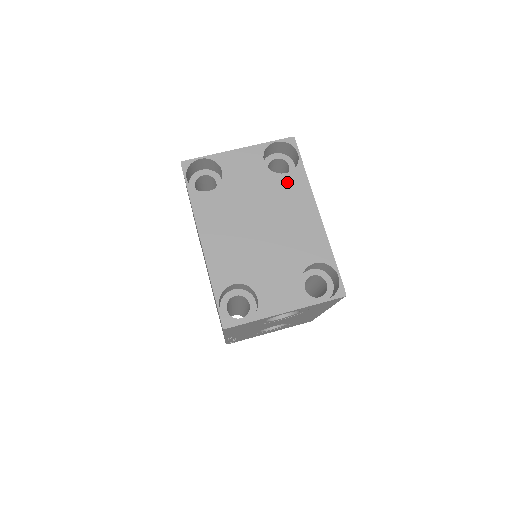
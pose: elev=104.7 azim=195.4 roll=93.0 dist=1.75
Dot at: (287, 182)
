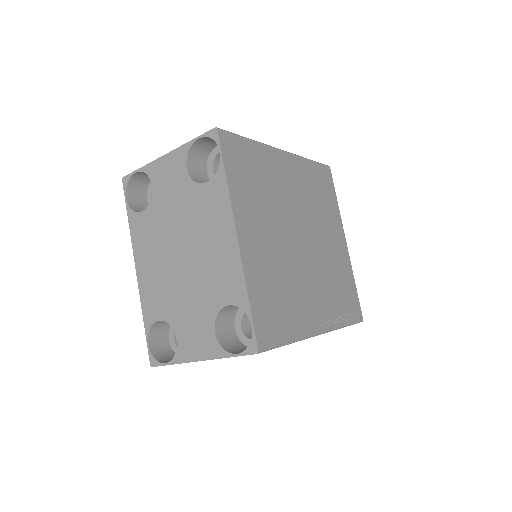
Dot at: (207, 195)
